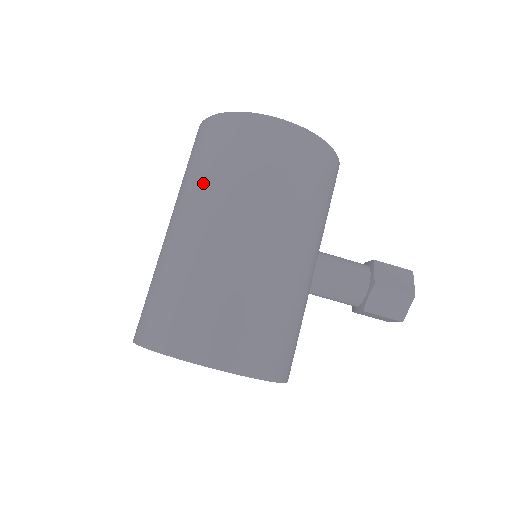
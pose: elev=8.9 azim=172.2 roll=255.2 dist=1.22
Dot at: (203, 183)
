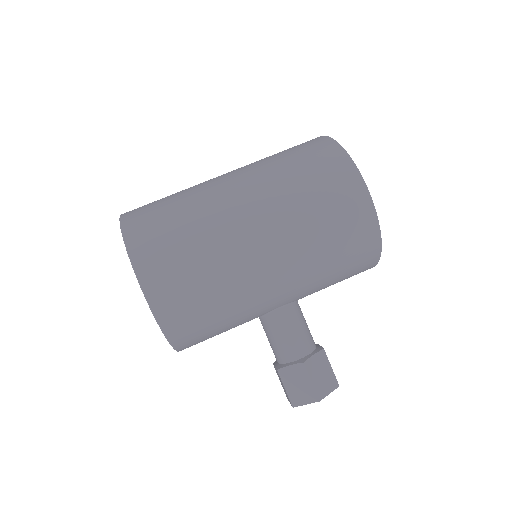
Dot at: (274, 172)
